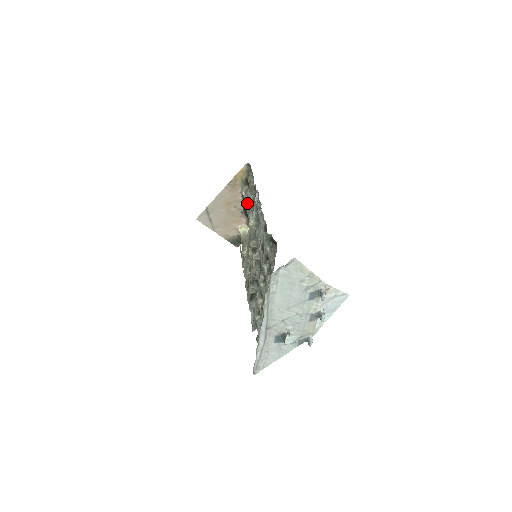
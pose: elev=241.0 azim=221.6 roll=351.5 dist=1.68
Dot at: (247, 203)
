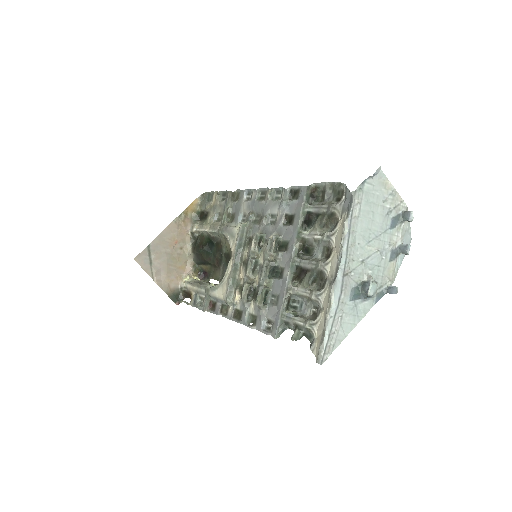
Dot at: (211, 228)
